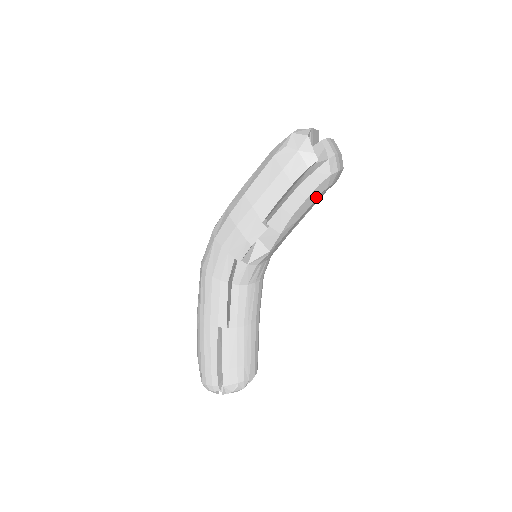
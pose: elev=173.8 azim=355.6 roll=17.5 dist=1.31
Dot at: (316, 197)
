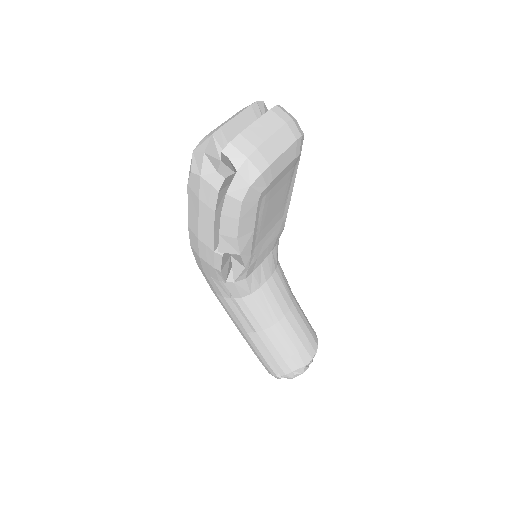
Dot at: (254, 208)
